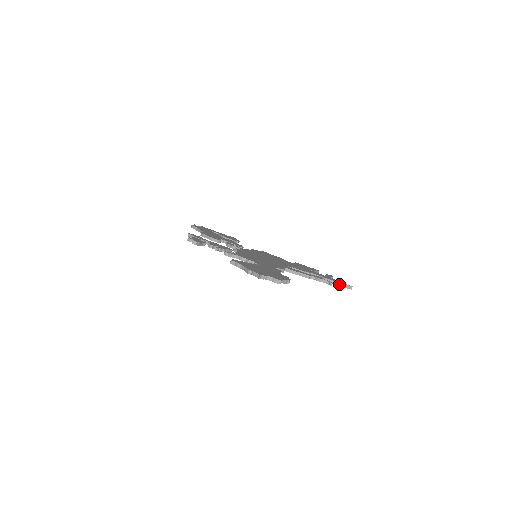
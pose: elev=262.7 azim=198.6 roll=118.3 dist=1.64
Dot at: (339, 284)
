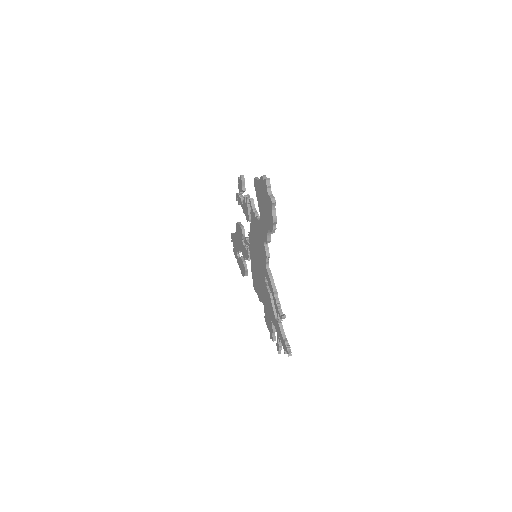
Dot at: (285, 339)
